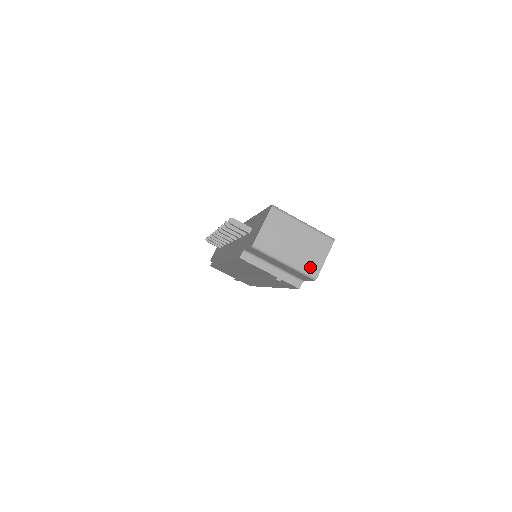
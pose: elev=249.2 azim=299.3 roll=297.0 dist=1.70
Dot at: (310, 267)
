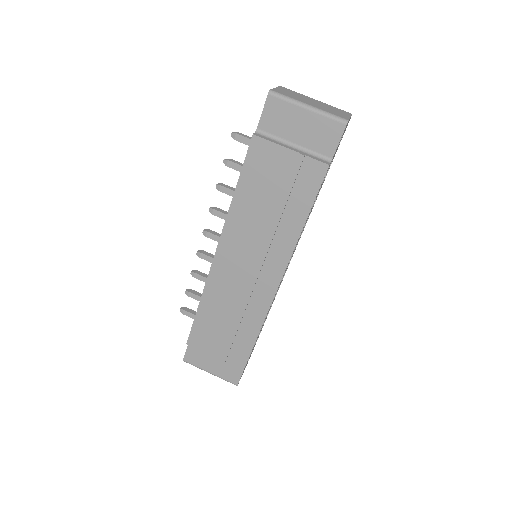
Dot at: (337, 114)
